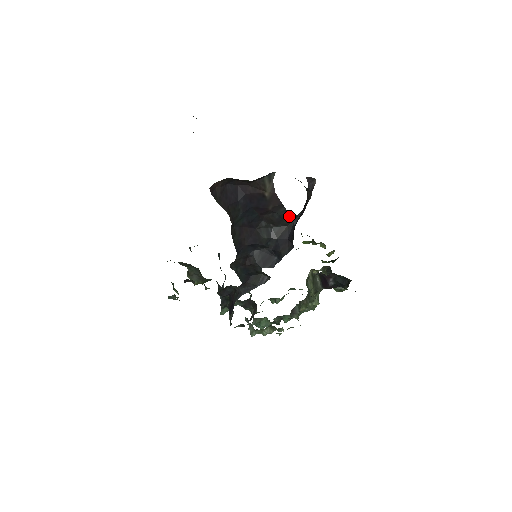
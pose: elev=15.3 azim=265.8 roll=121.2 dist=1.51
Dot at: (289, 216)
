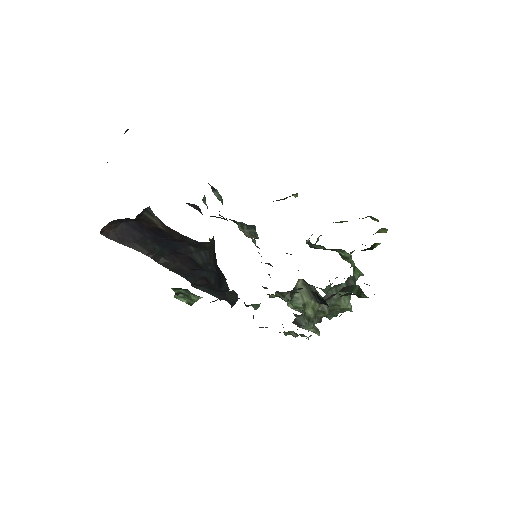
Dot at: (204, 242)
